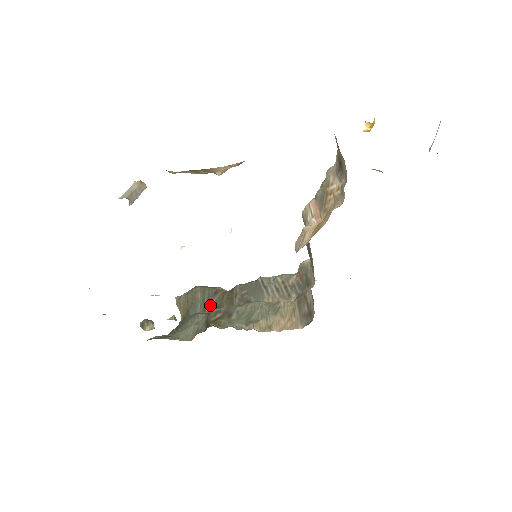
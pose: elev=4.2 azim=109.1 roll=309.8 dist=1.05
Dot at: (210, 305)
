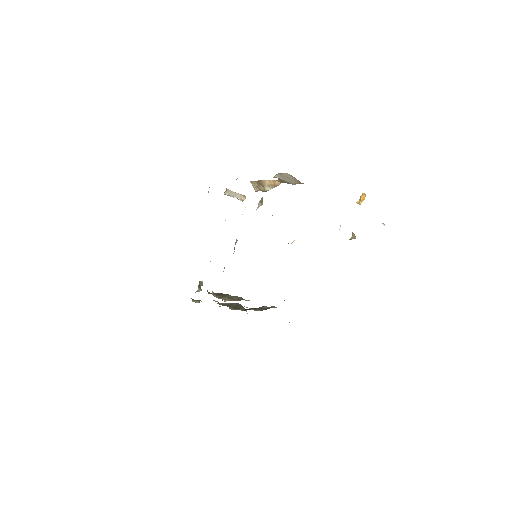
Dot at: occluded
